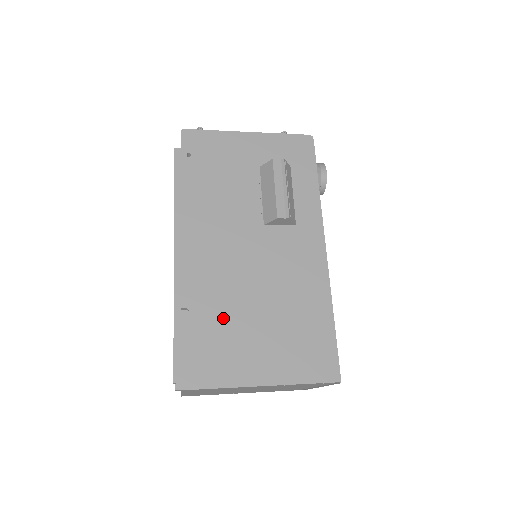
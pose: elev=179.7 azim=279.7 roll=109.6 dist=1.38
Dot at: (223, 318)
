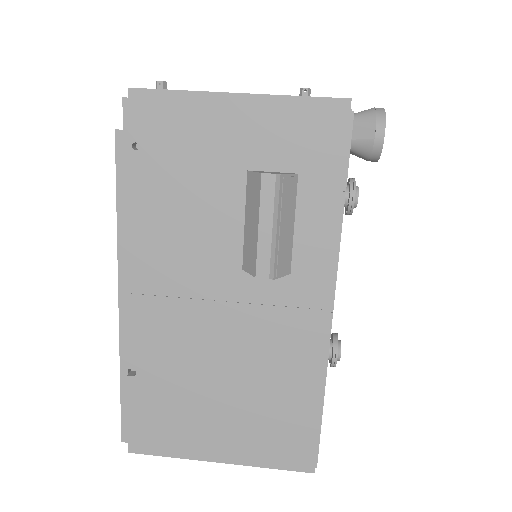
Dot at: (177, 386)
